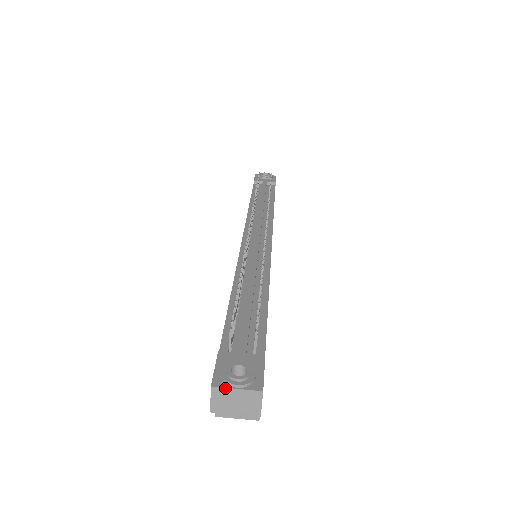
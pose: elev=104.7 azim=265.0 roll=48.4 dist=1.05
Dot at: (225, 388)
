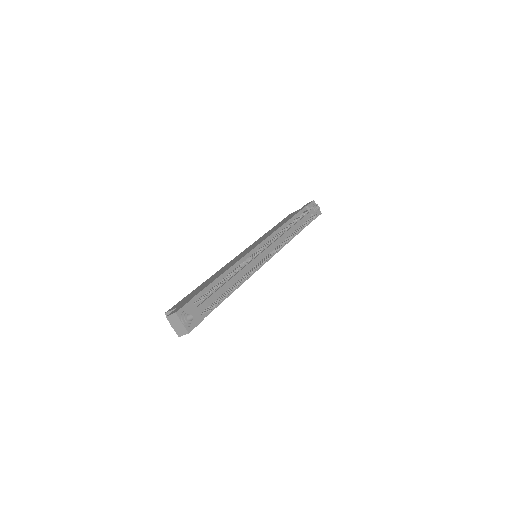
Dot at: (179, 318)
